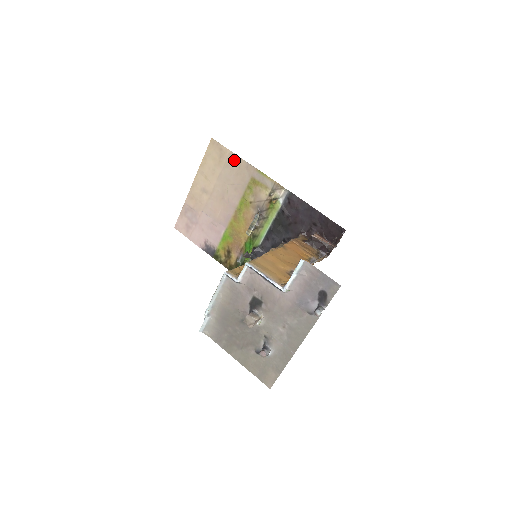
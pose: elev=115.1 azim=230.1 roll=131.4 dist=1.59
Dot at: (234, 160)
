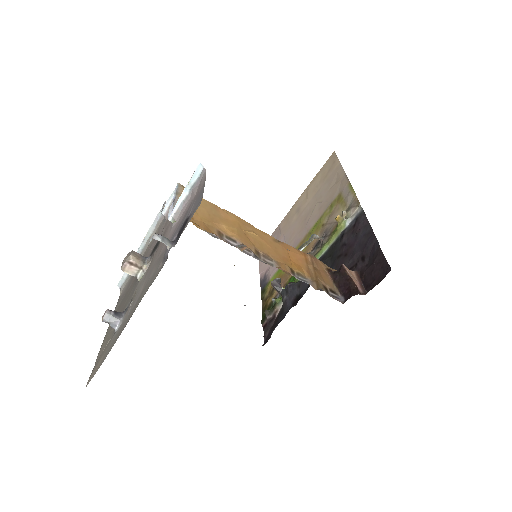
Dot at: (337, 173)
